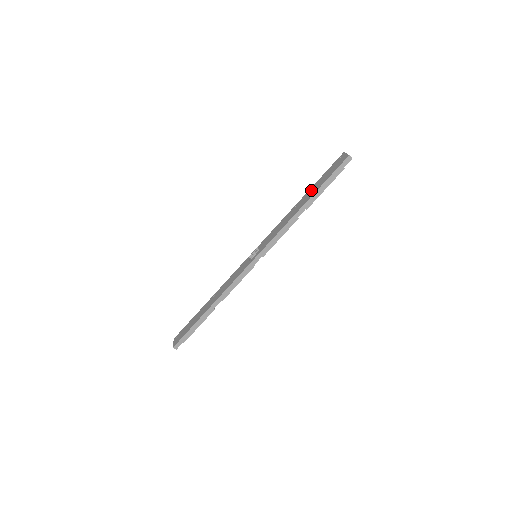
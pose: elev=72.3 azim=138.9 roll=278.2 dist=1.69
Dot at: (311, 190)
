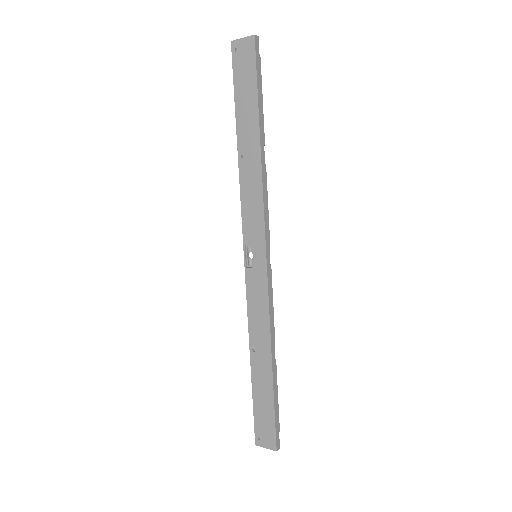
Dot at: (243, 120)
